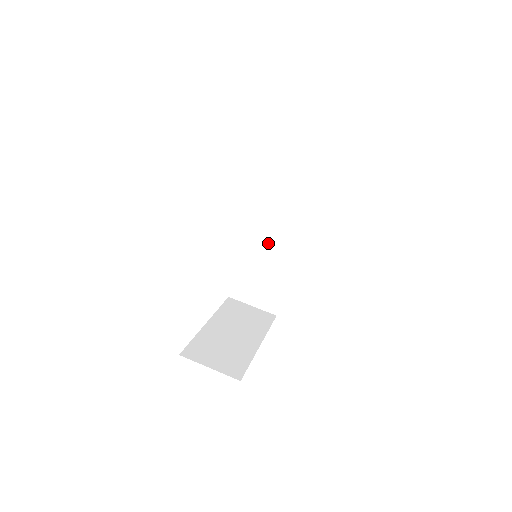
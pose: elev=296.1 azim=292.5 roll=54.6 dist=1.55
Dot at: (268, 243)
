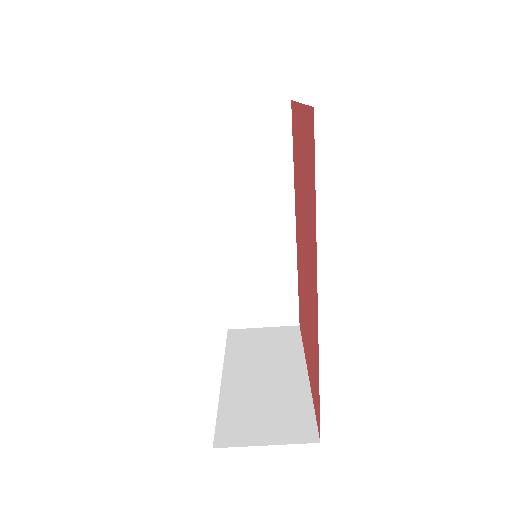
Dot at: (252, 237)
